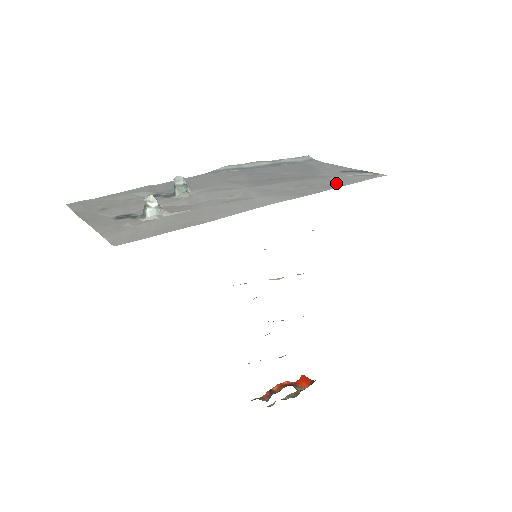
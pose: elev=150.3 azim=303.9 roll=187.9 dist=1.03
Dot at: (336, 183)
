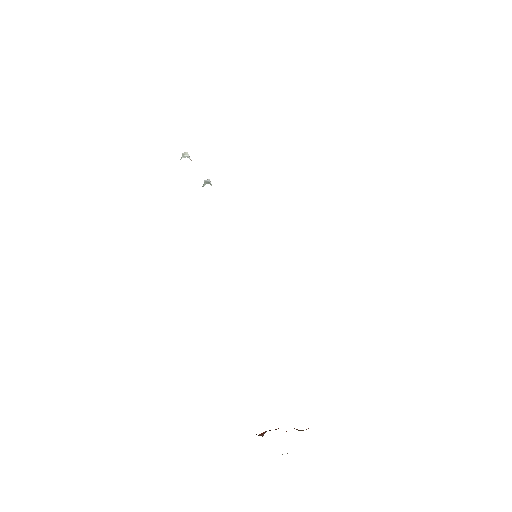
Dot at: occluded
